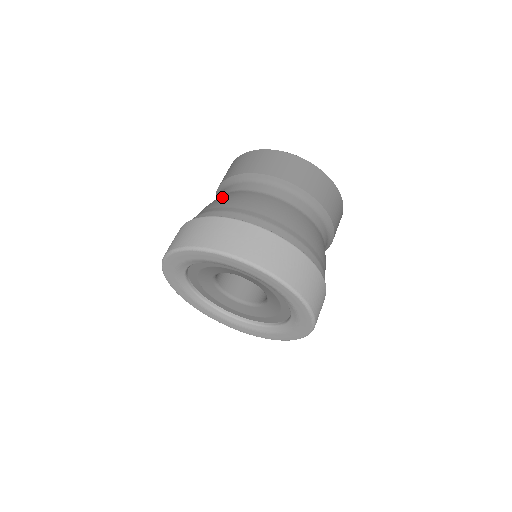
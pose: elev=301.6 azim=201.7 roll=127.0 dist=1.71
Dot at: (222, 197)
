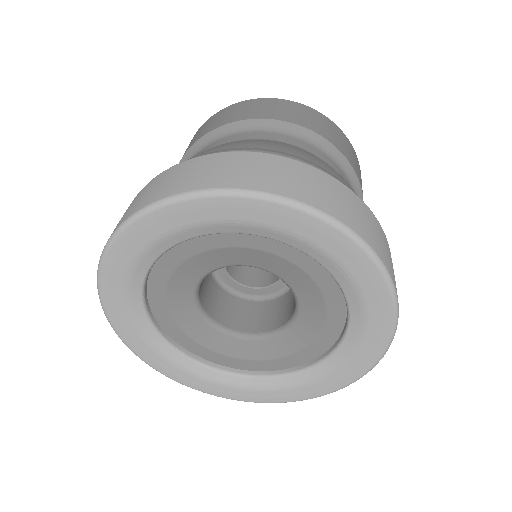
Dot at: occluded
